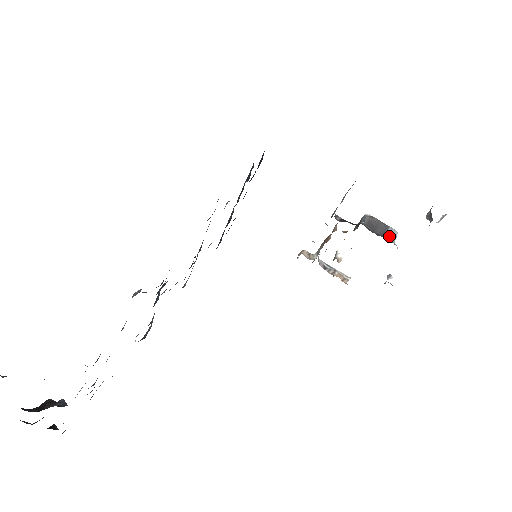
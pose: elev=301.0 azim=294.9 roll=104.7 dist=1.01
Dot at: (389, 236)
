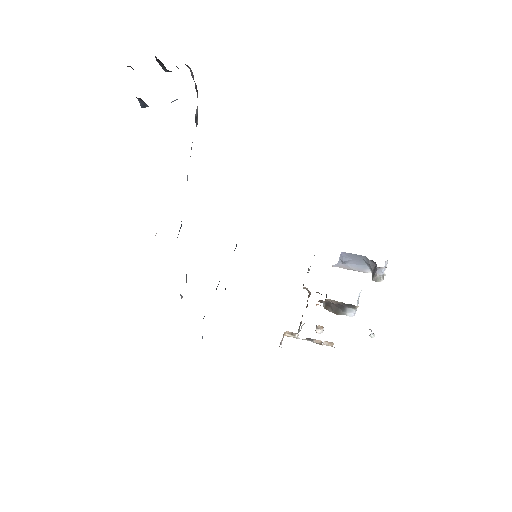
Dot at: occluded
